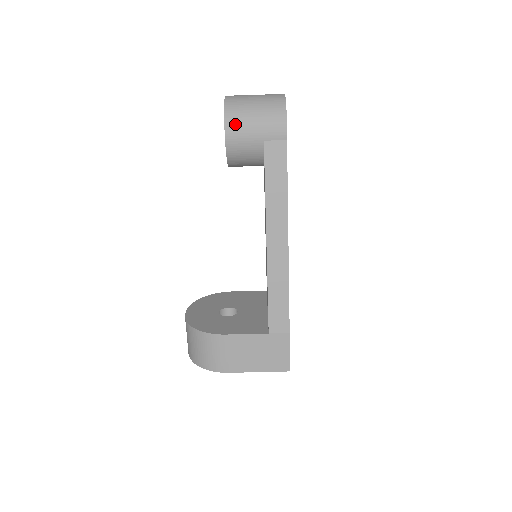
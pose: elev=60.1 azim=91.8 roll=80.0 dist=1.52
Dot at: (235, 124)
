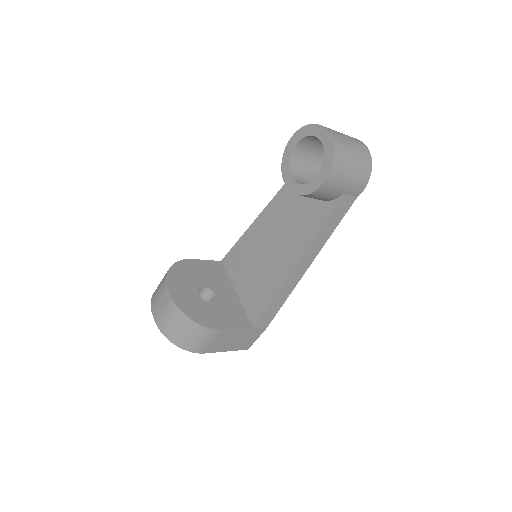
Dot at: (336, 176)
